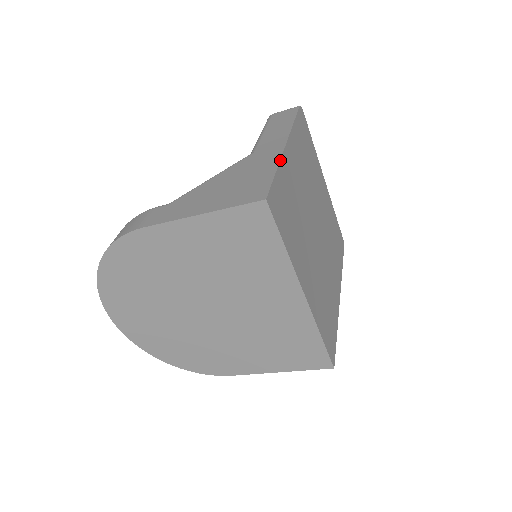
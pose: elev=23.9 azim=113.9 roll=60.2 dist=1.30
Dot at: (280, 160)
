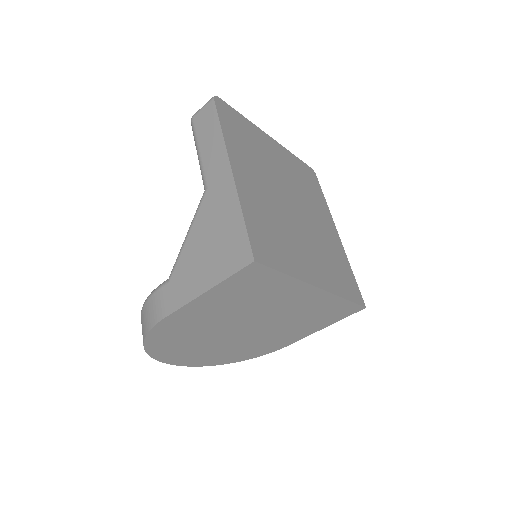
Dot at: (238, 198)
